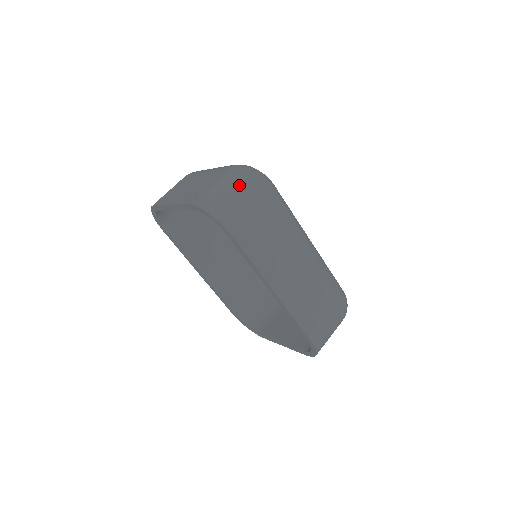
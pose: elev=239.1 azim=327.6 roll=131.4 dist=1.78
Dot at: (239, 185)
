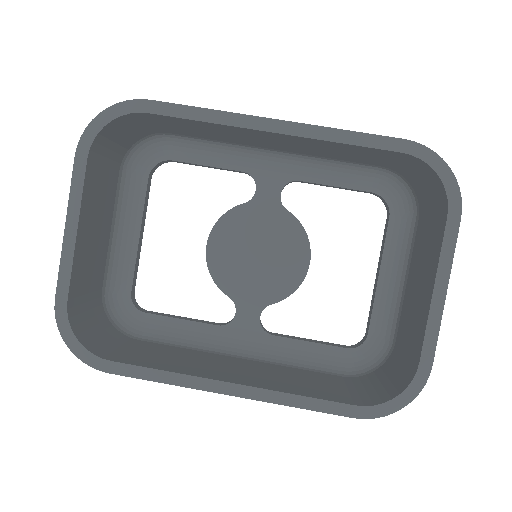
Dot at: occluded
